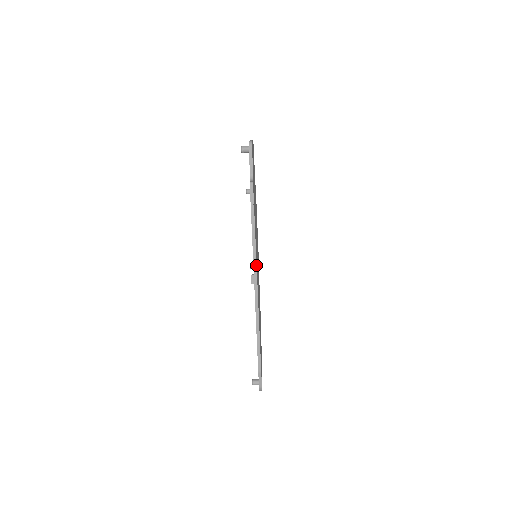
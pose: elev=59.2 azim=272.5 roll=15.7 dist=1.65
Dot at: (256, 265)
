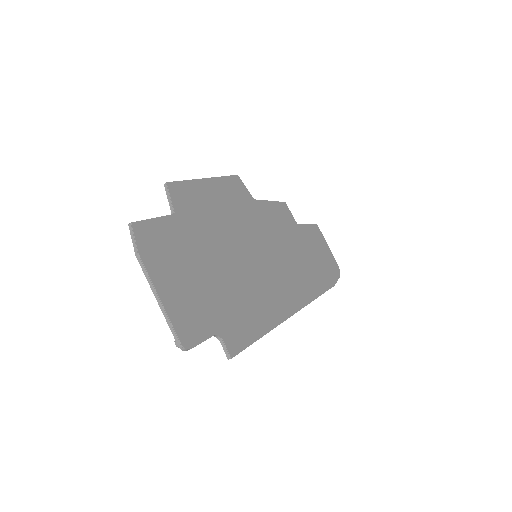
Dot at: (283, 321)
